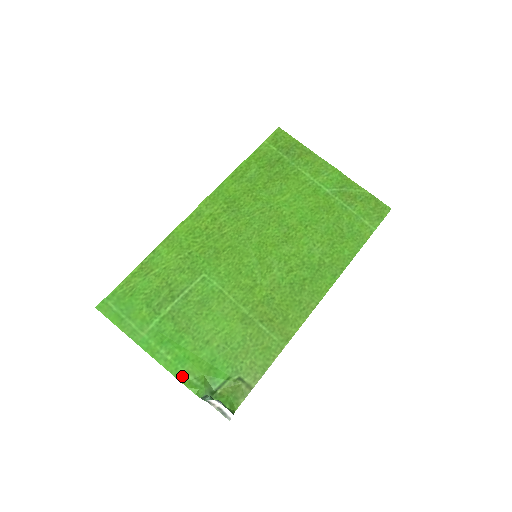
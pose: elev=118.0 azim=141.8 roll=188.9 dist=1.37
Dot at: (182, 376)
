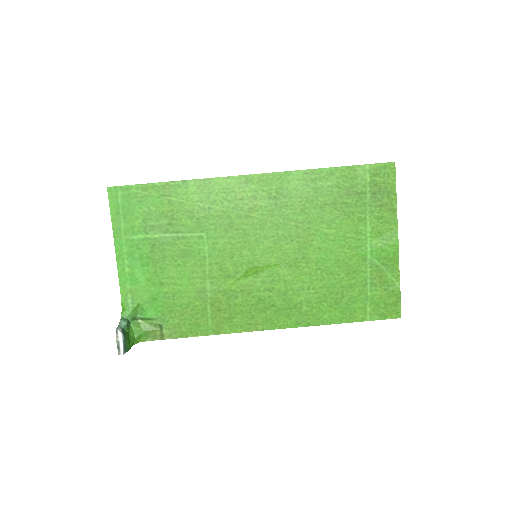
Dot at: (125, 290)
